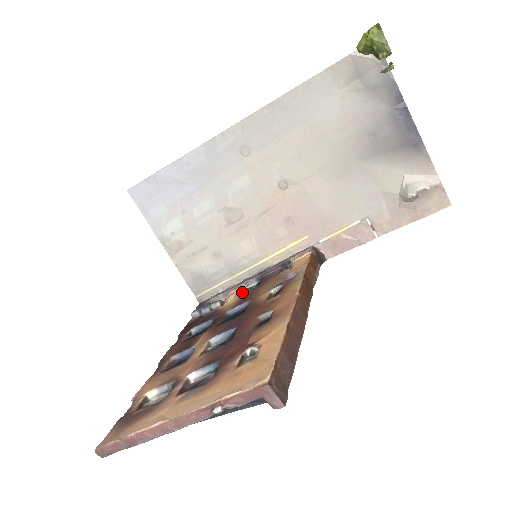
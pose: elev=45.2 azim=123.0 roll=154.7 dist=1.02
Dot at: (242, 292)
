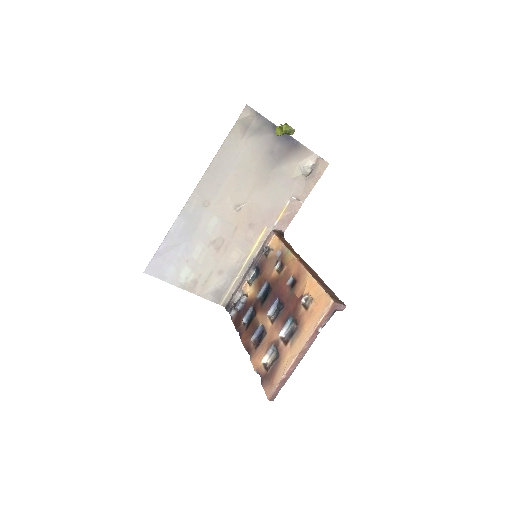
Dot at: (250, 282)
